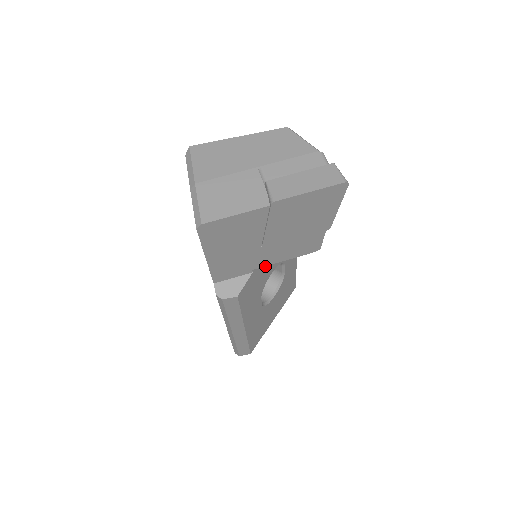
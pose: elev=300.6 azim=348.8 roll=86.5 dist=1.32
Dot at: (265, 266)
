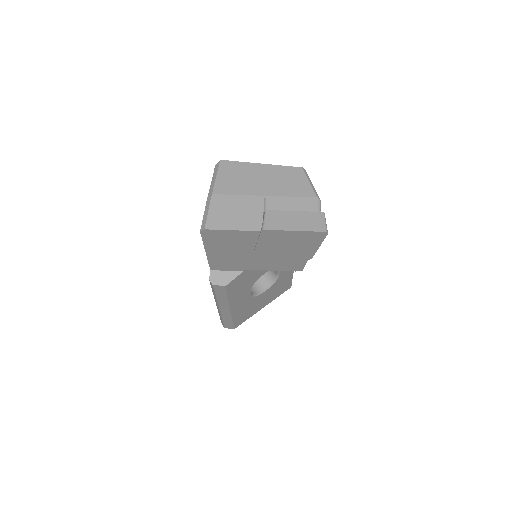
Dot at: occluded
